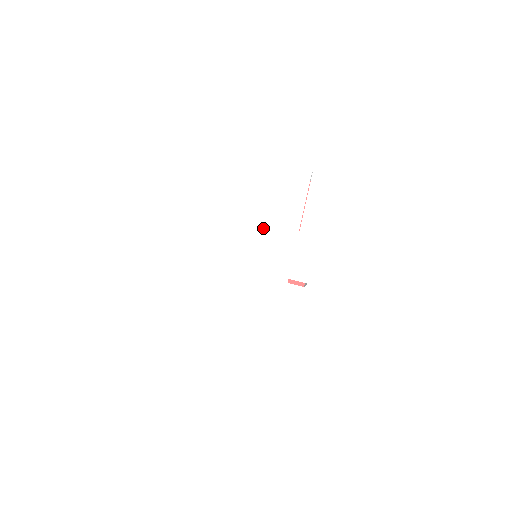
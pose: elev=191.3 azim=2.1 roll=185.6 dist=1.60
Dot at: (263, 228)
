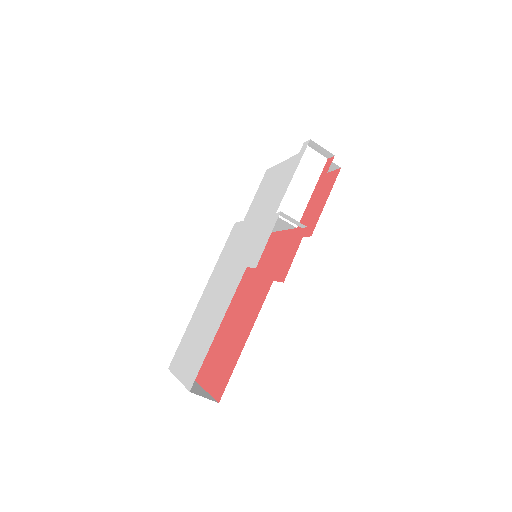
Dot at: (253, 221)
